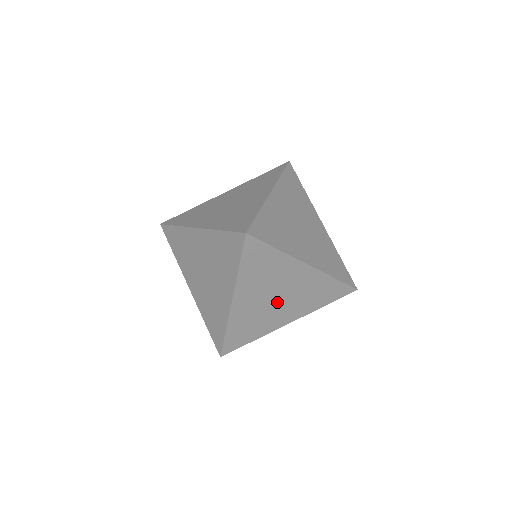
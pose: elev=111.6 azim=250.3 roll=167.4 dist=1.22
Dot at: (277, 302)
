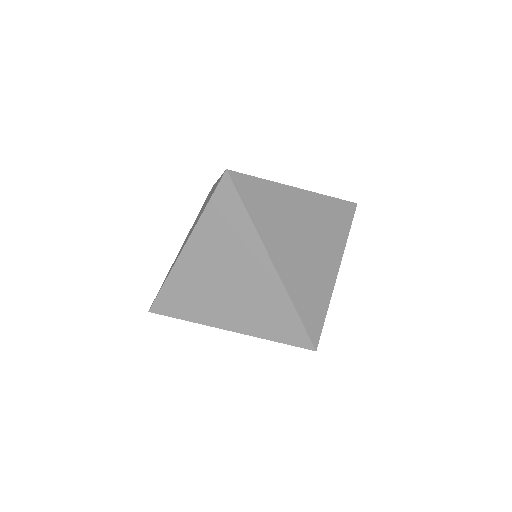
Dot at: (225, 288)
